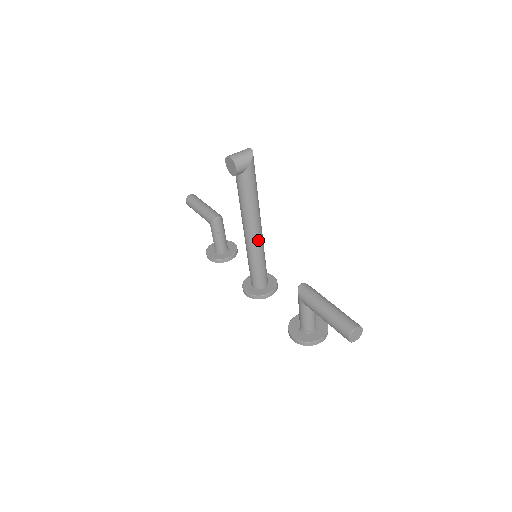
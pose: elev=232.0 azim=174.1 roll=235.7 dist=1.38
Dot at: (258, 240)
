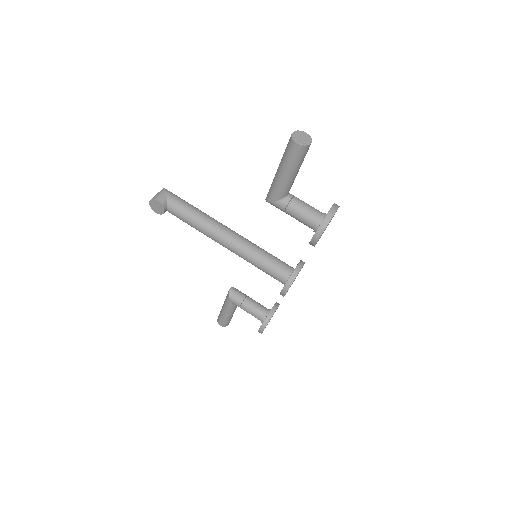
Dot at: (236, 237)
